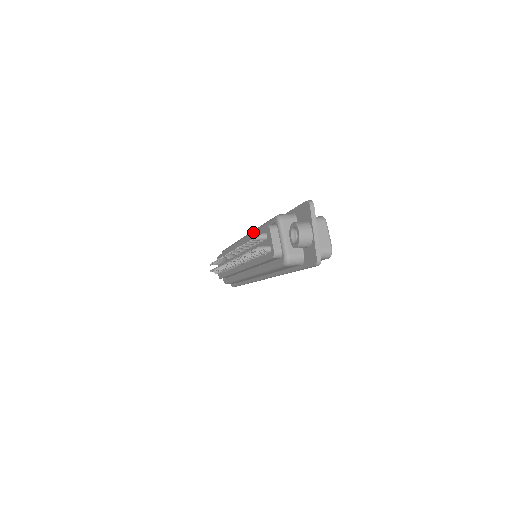
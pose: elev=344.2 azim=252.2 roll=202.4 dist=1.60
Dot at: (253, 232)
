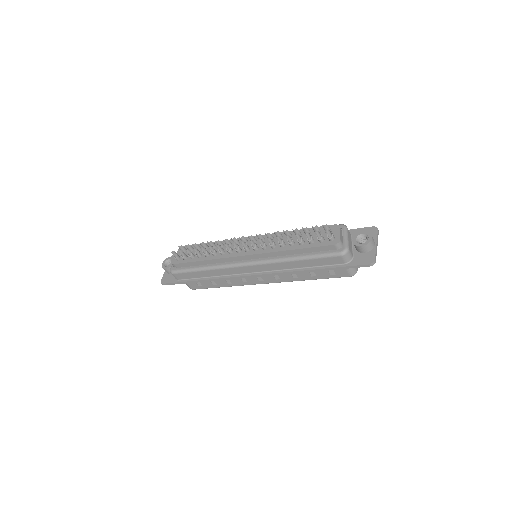
Dot at: occluded
